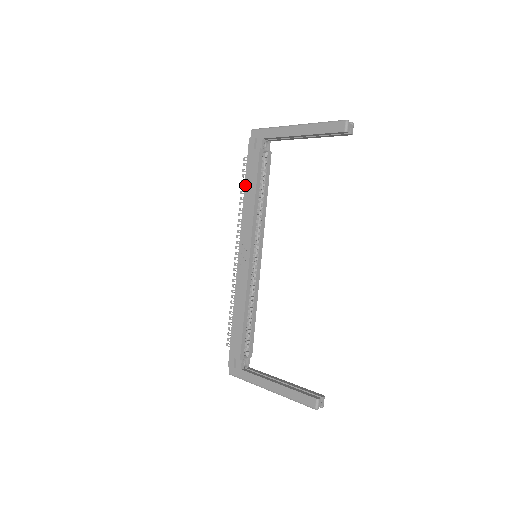
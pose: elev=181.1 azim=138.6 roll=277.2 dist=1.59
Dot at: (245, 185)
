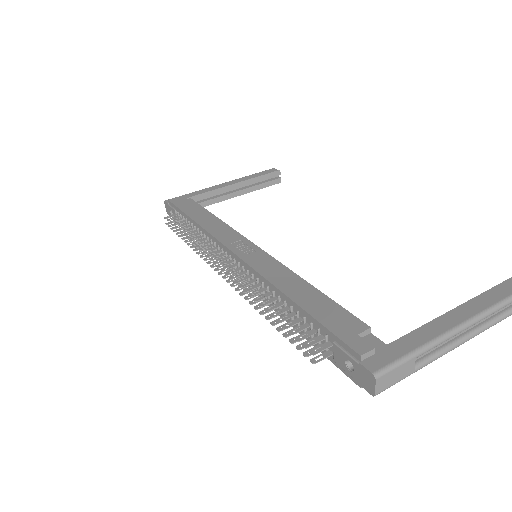
Dot at: (190, 216)
